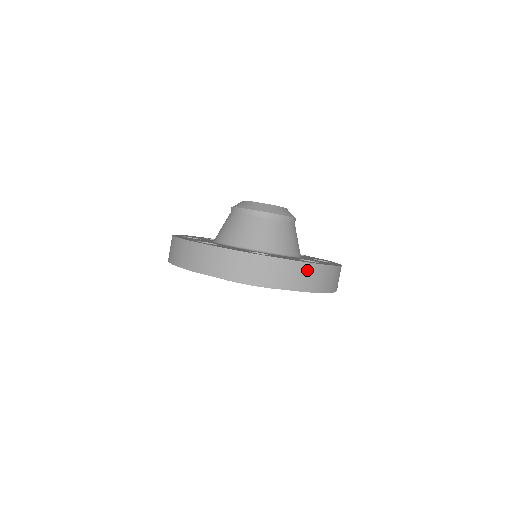
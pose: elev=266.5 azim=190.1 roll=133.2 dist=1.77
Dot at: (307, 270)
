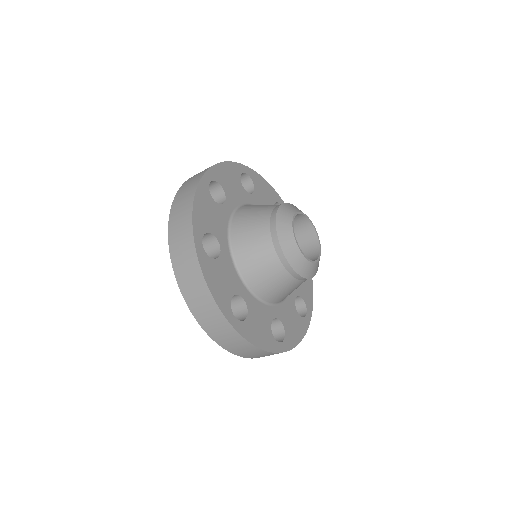
Dot at: (260, 352)
